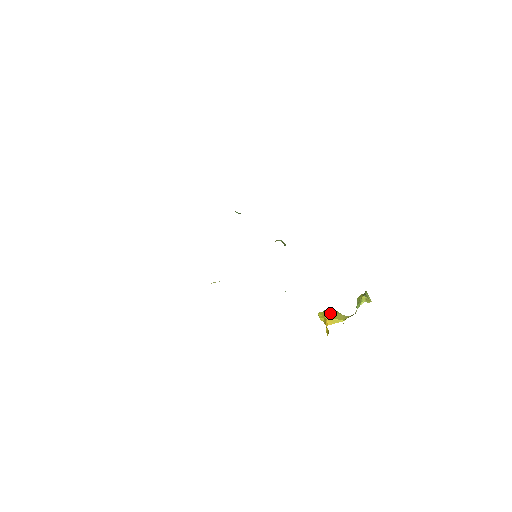
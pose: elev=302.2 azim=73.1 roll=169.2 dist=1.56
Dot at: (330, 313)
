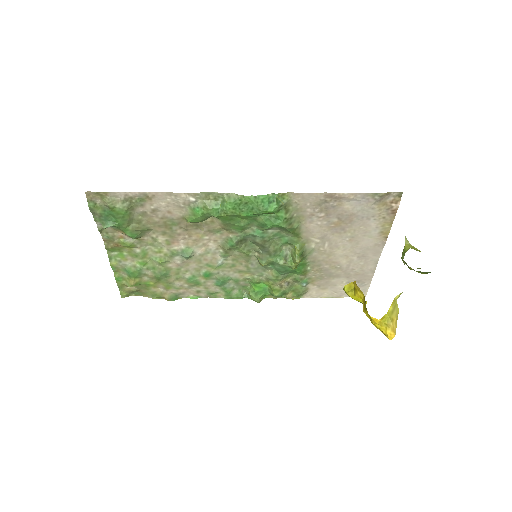
Dot at: occluded
